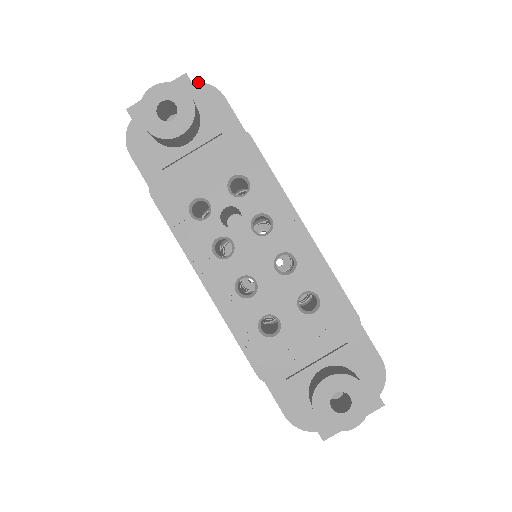
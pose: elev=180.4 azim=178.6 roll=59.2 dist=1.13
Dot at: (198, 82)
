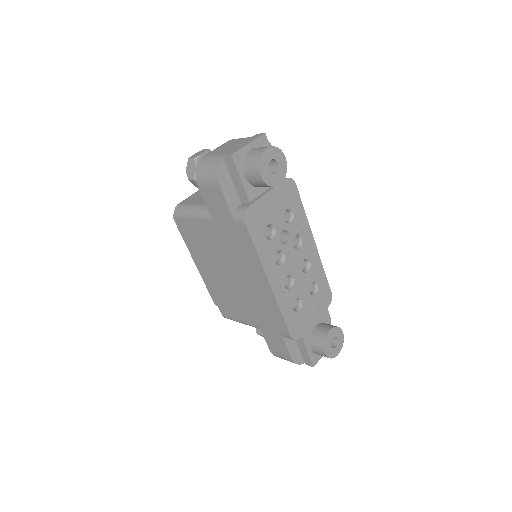
Dot at: occluded
